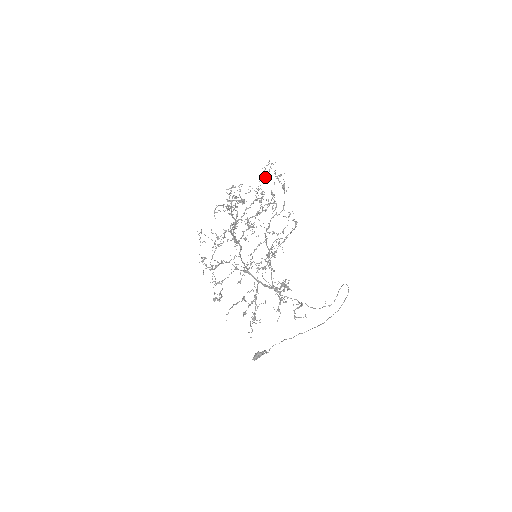
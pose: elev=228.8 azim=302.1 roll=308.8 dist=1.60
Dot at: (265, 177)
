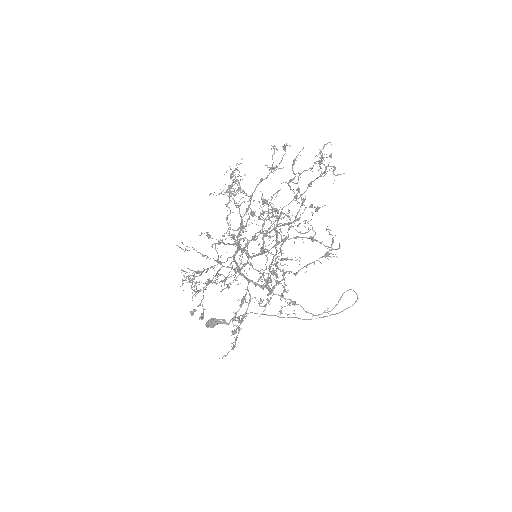
Dot at: (312, 171)
